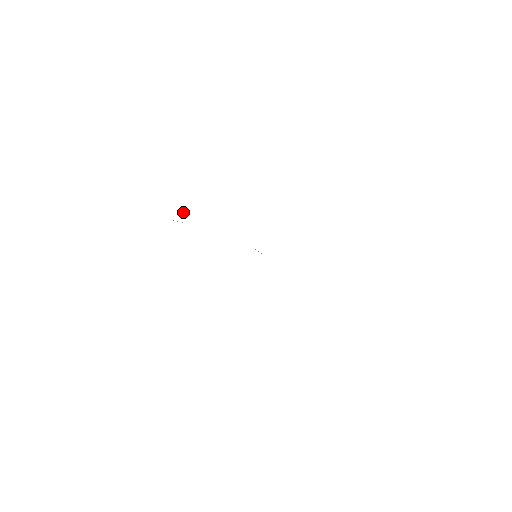
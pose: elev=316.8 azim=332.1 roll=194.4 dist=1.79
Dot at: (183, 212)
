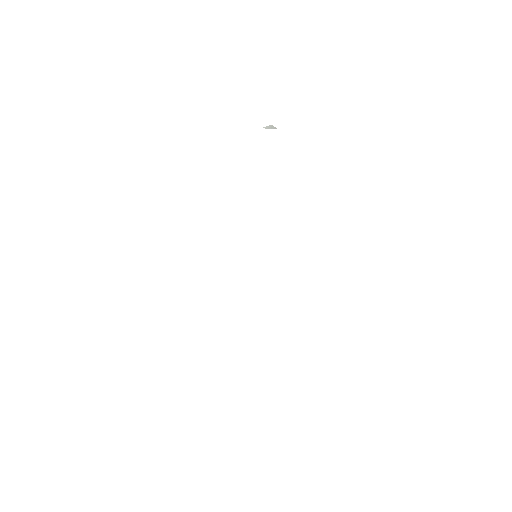
Dot at: (265, 127)
